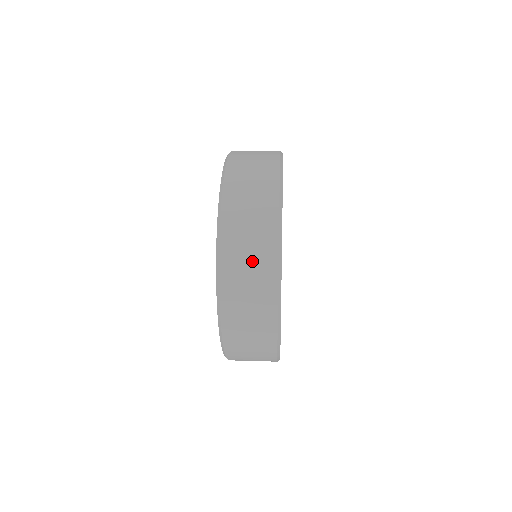
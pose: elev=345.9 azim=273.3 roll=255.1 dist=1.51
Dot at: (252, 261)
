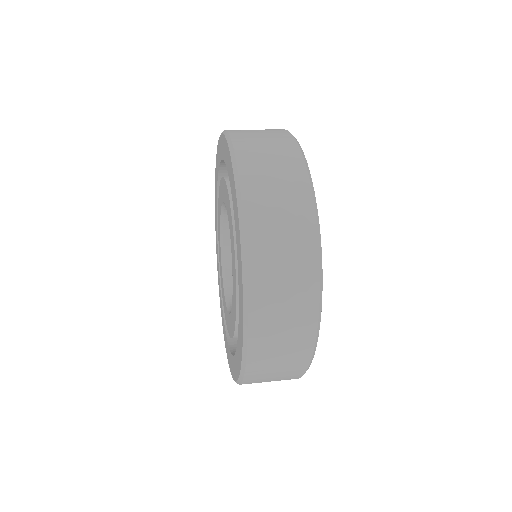
Dot at: (283, 363)
